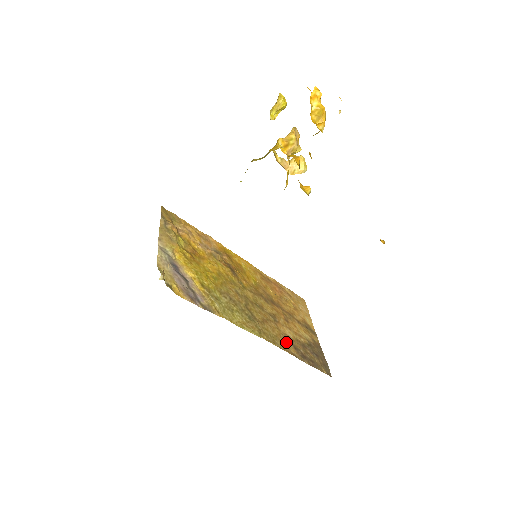
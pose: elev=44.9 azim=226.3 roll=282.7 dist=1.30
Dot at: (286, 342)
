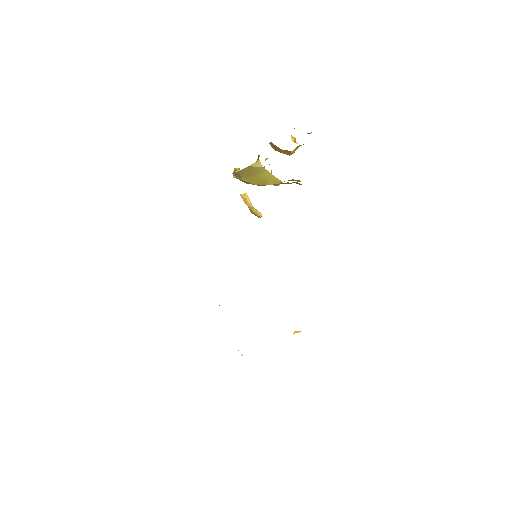
Dot at: occluded
